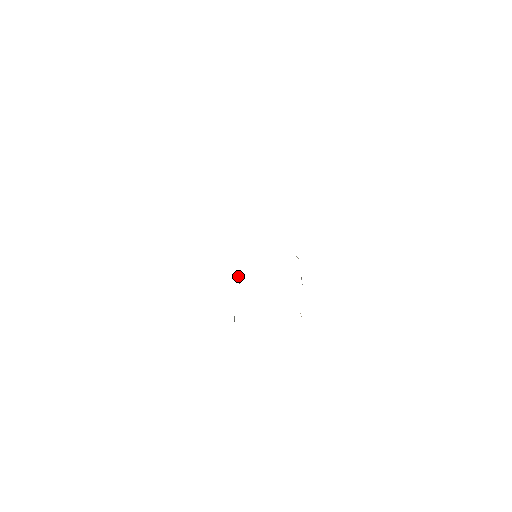
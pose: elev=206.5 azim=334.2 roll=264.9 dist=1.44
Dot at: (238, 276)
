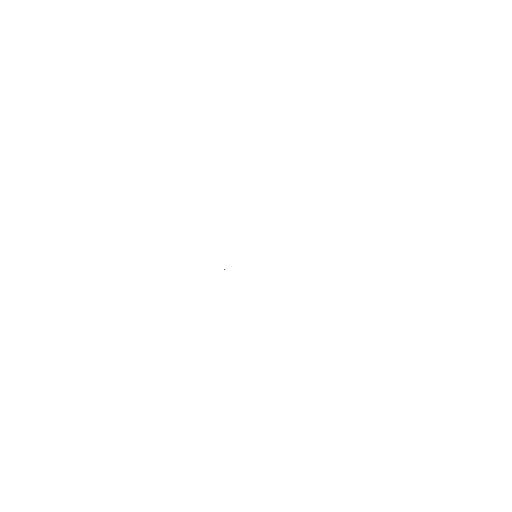
Dot at: occluded
